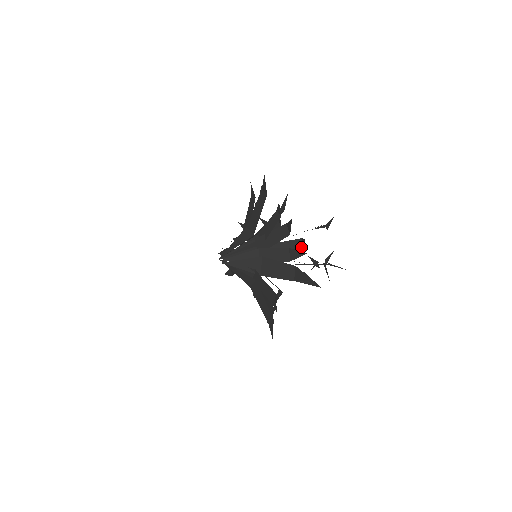
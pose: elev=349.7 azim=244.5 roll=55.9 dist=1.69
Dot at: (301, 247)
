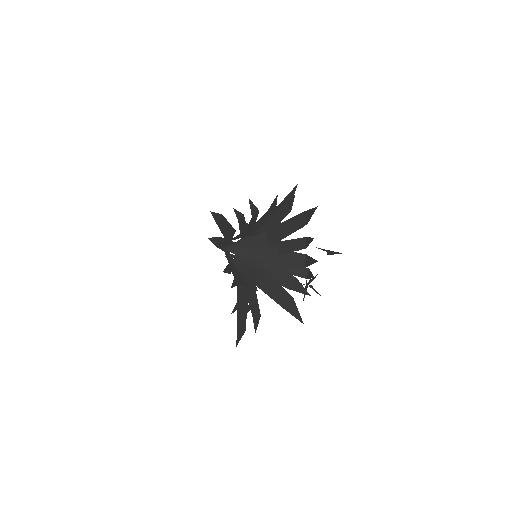
Dot at: (304, 276)
